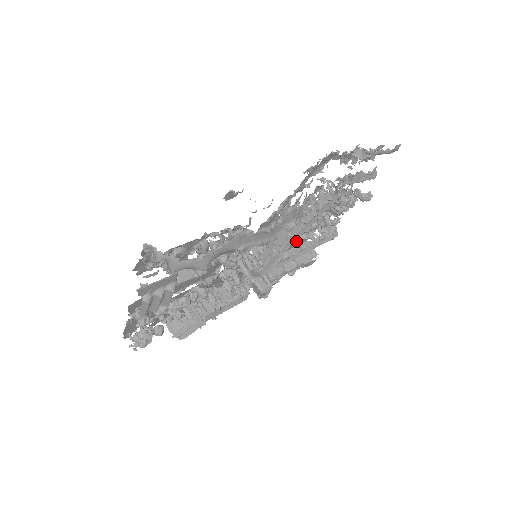
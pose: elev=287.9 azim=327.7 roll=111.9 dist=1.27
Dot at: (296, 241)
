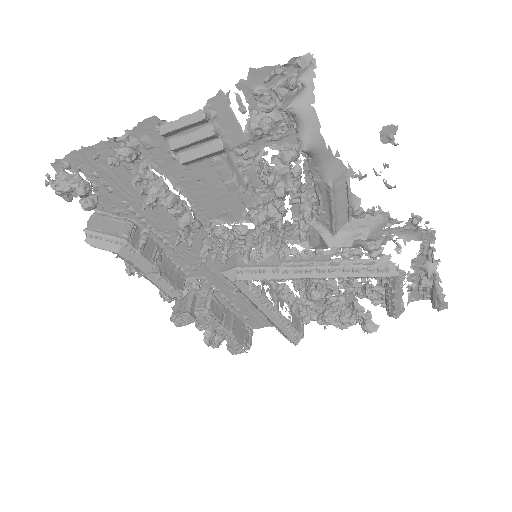
Dot at: (285, 294)
